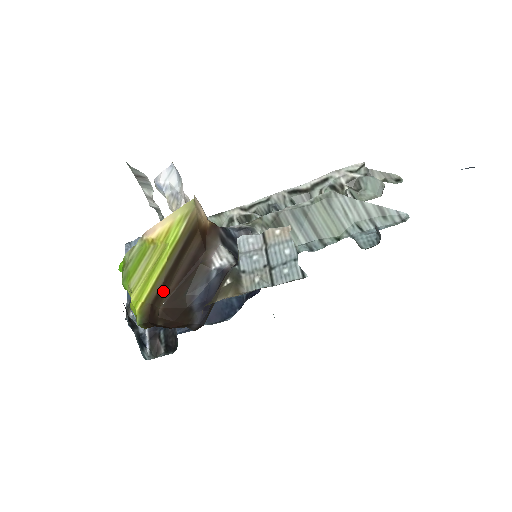
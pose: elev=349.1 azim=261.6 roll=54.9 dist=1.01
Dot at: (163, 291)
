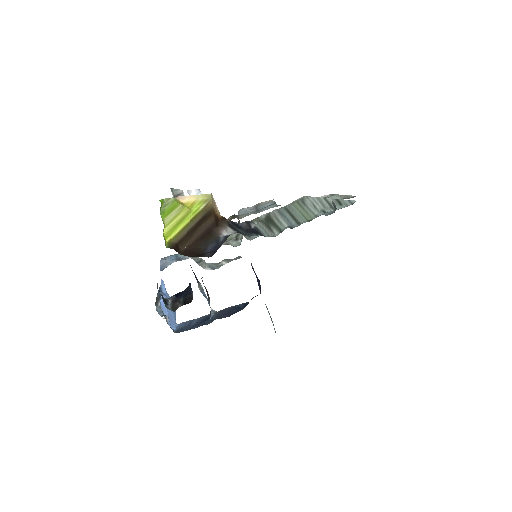
Dot at: (186, 239)
